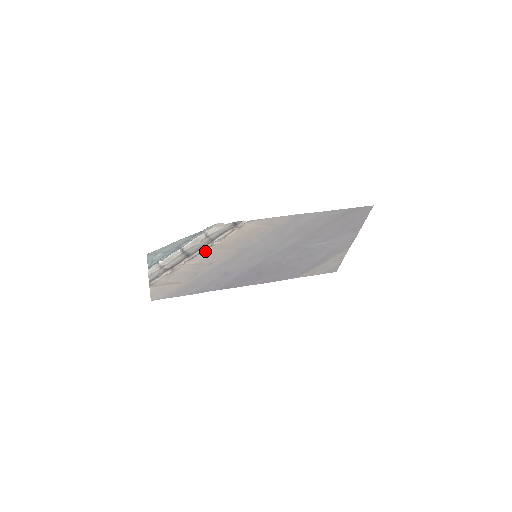
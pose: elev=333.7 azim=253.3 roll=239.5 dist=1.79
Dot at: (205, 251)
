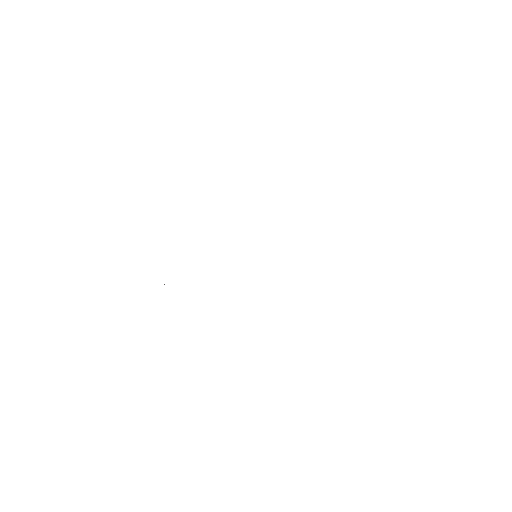
Dot at: occluded
